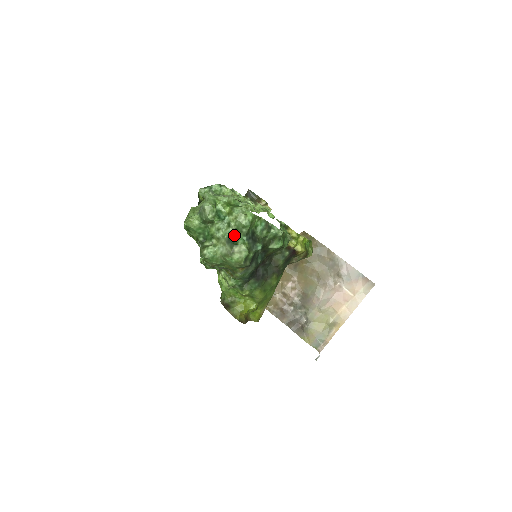
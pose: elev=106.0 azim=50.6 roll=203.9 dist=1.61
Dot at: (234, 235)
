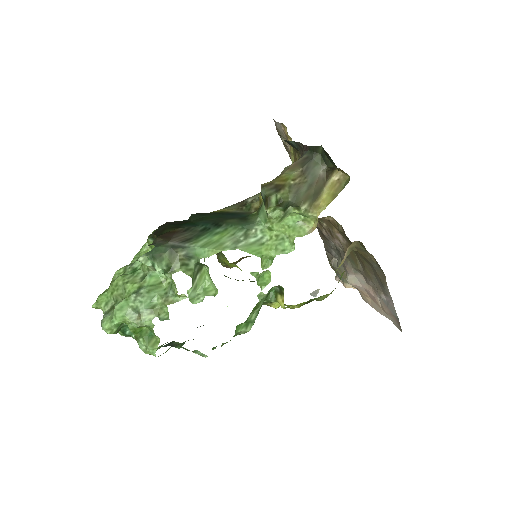
Dot at: occluded
